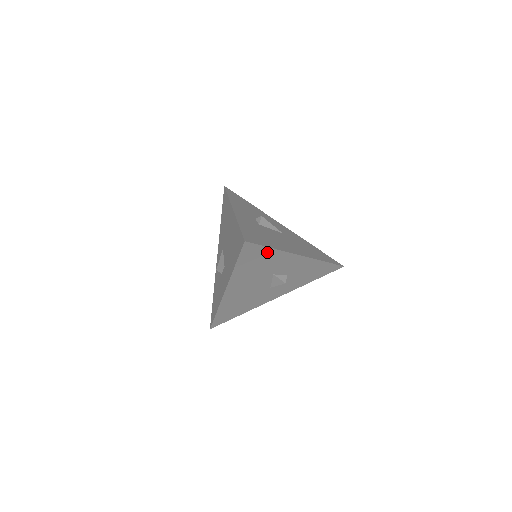
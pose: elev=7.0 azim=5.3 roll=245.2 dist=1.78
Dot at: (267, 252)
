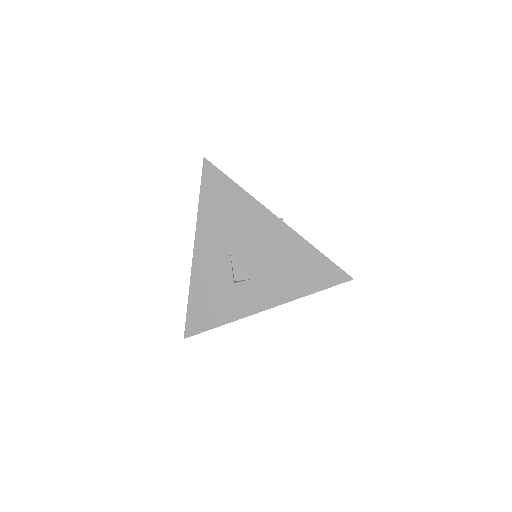
Dot at: occluded
